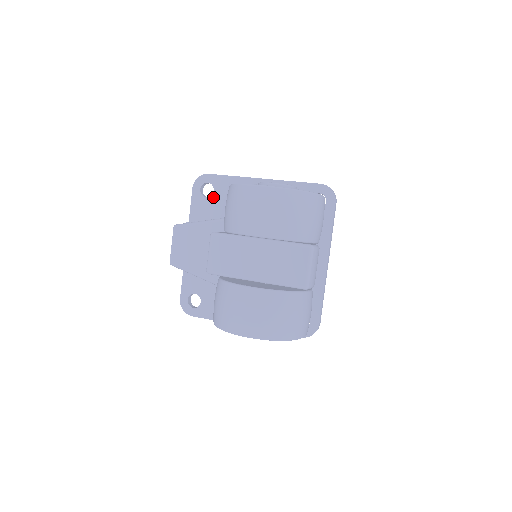
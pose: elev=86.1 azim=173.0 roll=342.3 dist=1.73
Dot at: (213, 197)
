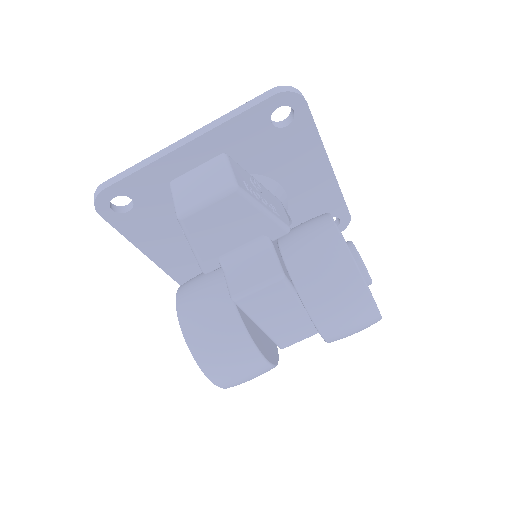
Dot at: (278, 132)
